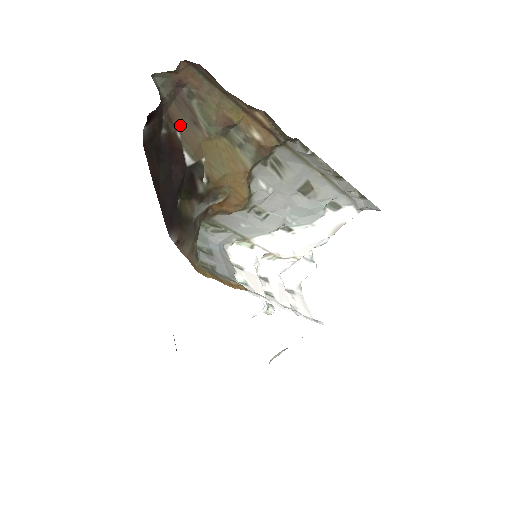
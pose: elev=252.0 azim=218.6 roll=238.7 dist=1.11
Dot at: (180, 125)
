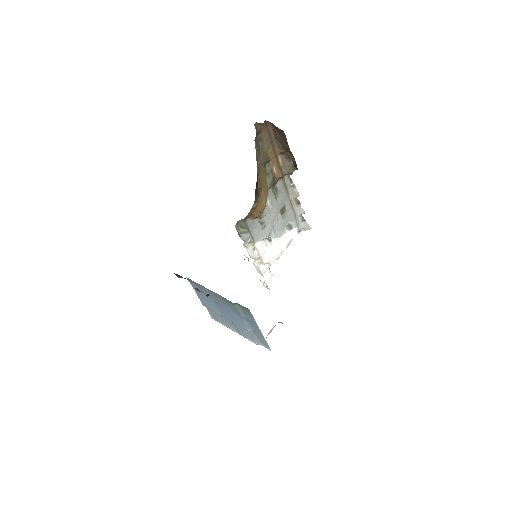
Dot at: (256, 152)
